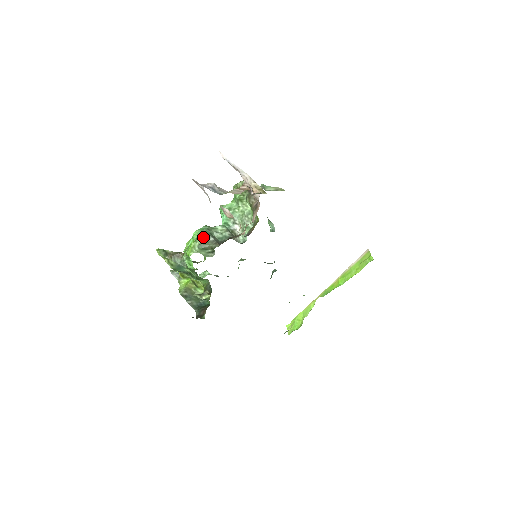
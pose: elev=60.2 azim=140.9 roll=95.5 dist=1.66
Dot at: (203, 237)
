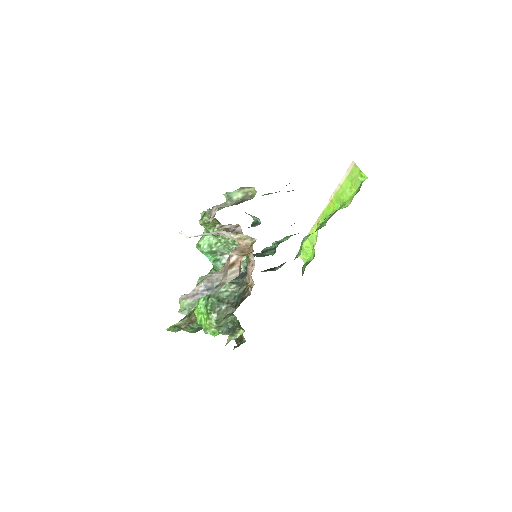
Dot at: (214, 311)
